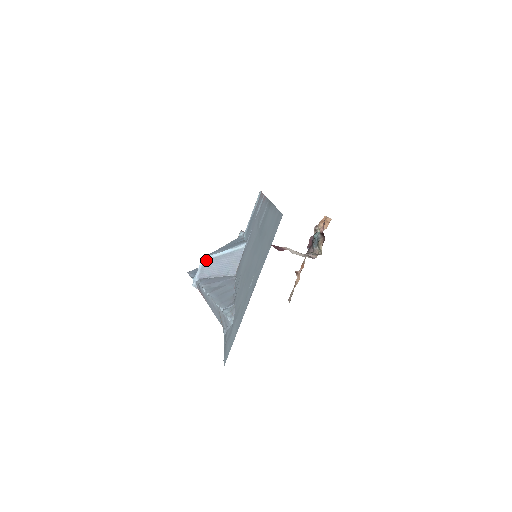
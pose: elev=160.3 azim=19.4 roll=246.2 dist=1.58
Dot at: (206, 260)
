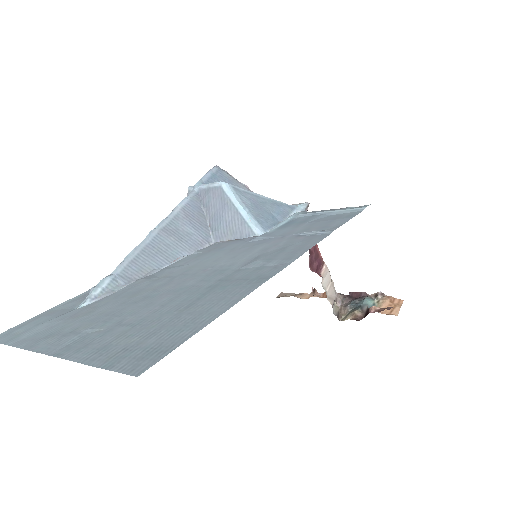
Dot at: (222, 188)
